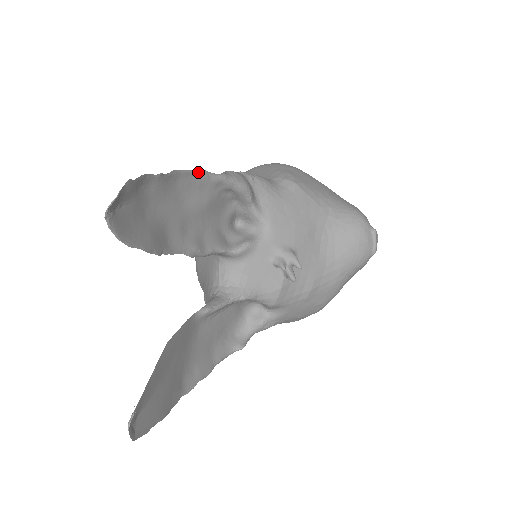
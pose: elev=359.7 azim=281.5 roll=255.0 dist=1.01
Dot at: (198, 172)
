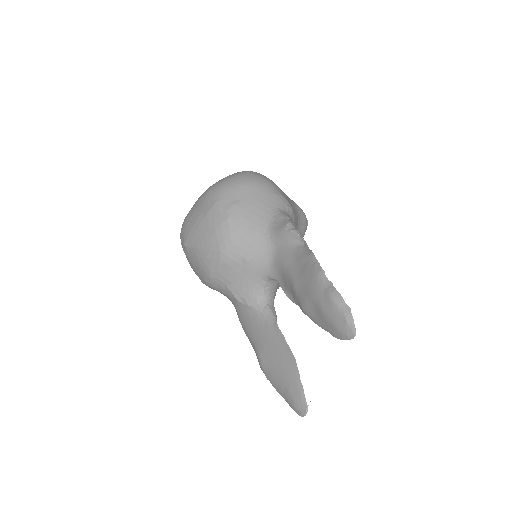
Dot at: (313, 256)
